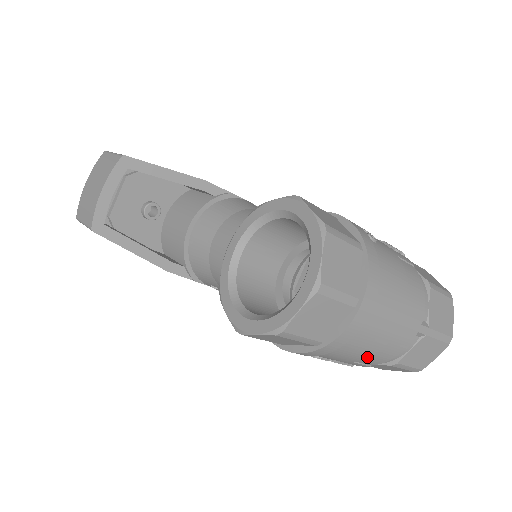
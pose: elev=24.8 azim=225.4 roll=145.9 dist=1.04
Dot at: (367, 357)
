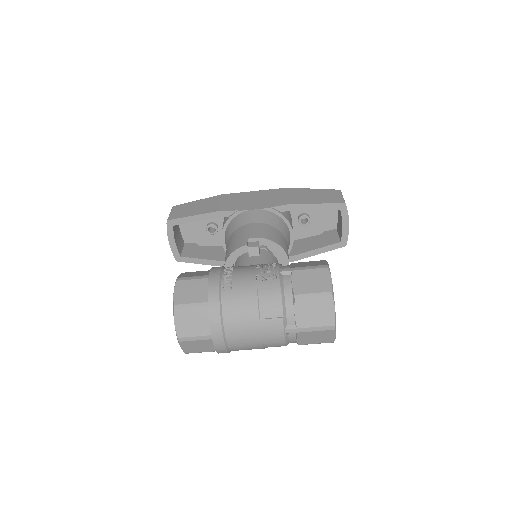
Dot at: (263, 348)
